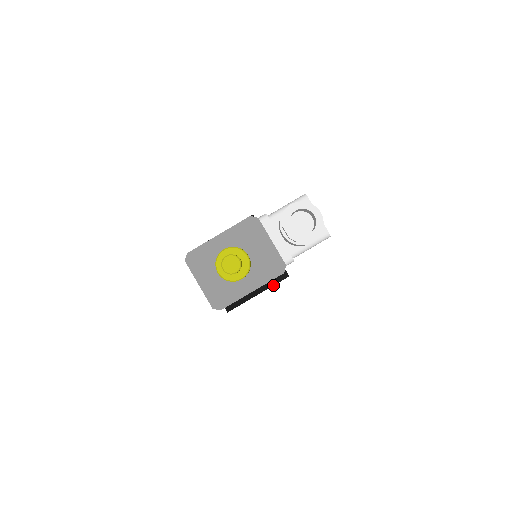
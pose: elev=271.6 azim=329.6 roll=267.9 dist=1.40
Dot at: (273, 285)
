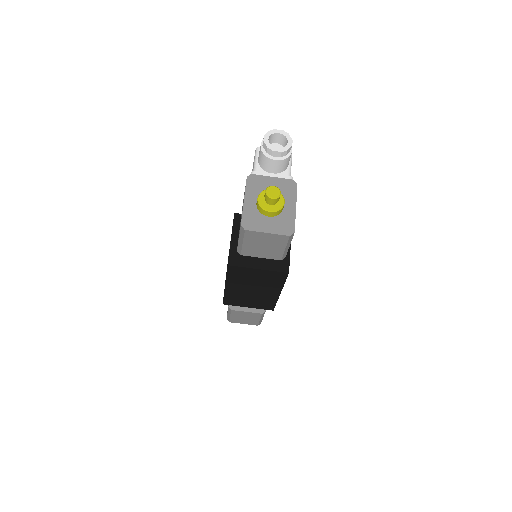
Dot at: occluded
